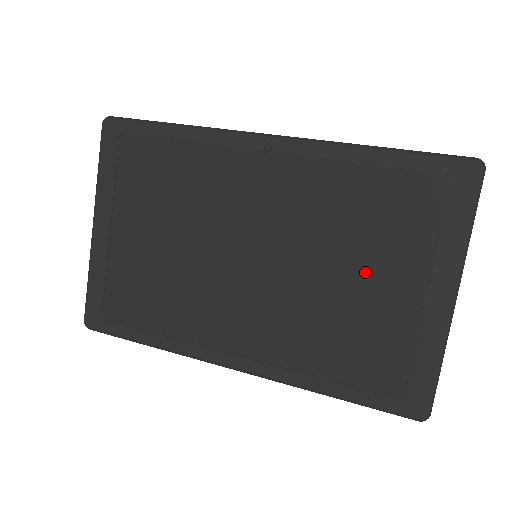
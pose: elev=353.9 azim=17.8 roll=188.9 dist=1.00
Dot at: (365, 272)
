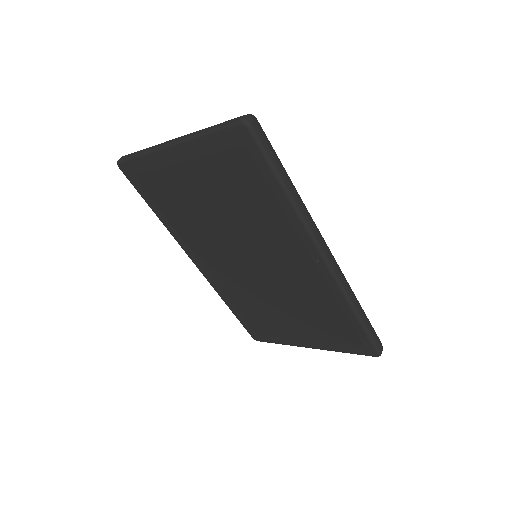
Dot at: (292, 316)
